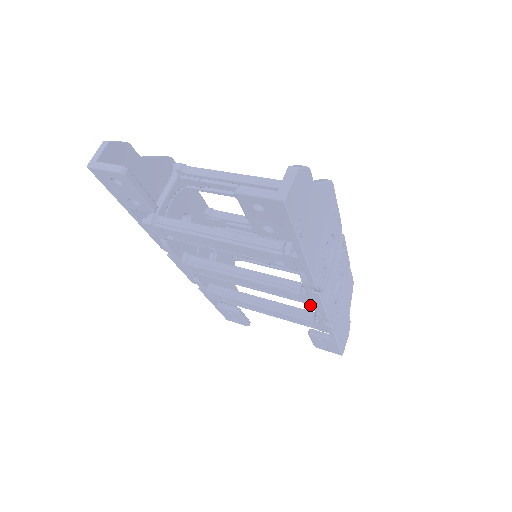
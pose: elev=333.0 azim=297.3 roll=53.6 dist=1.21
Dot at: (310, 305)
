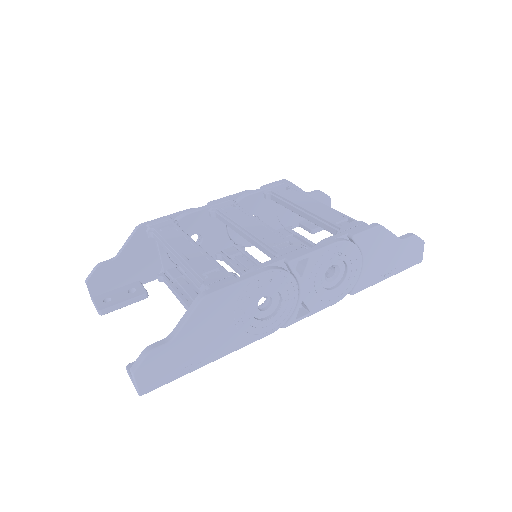
Dot at: occluded
